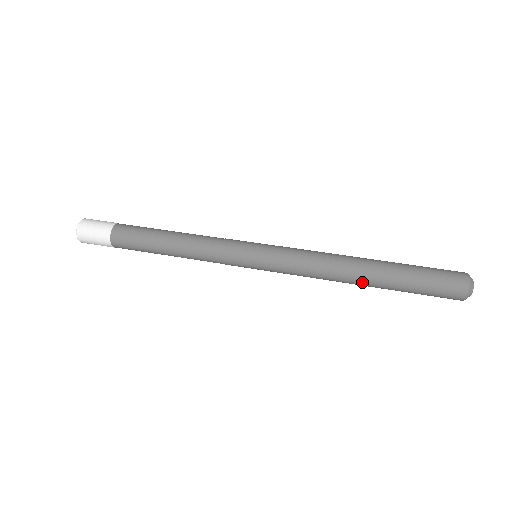
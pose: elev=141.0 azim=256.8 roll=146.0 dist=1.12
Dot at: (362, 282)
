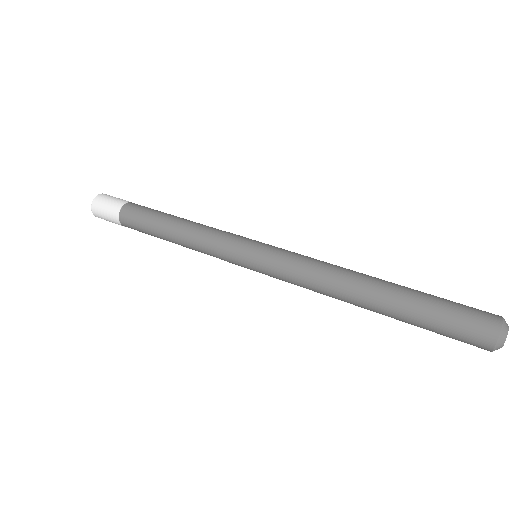
Dot at: (366, 300)
